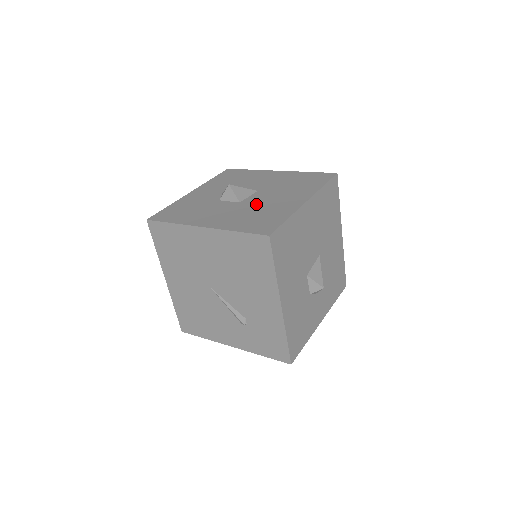
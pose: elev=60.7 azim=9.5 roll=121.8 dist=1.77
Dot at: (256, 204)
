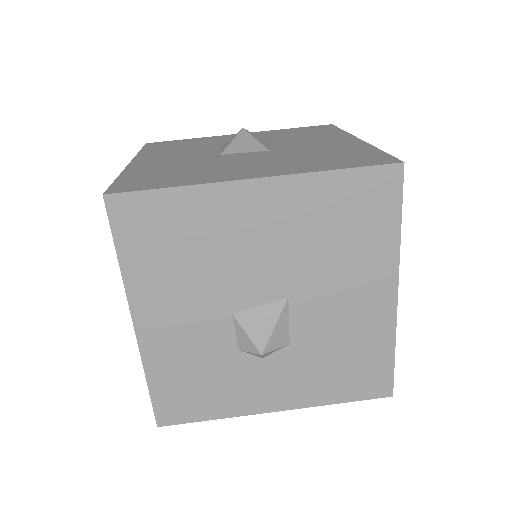
Dot at: (218, 161)
